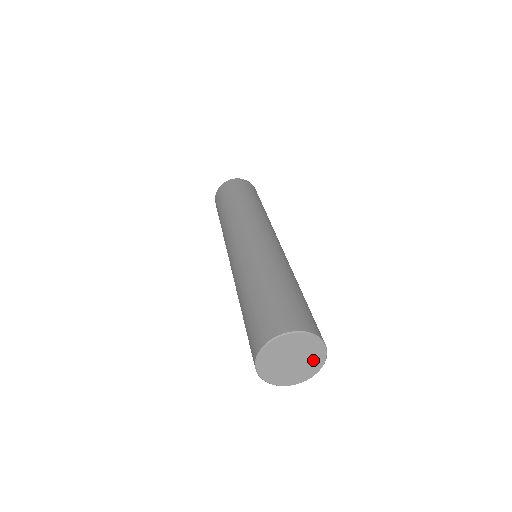
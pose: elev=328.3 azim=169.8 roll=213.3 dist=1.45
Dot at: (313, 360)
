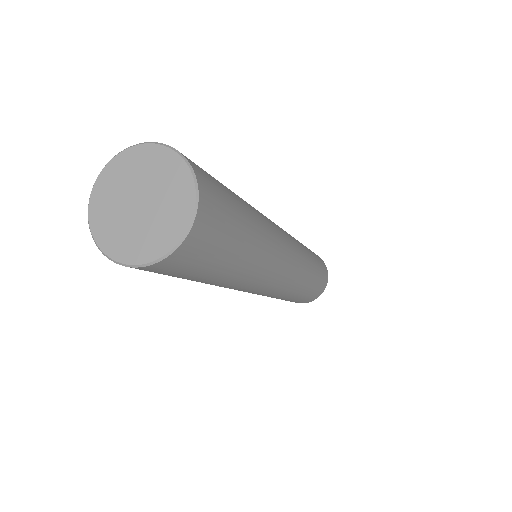
Dot at: (173, 188)
